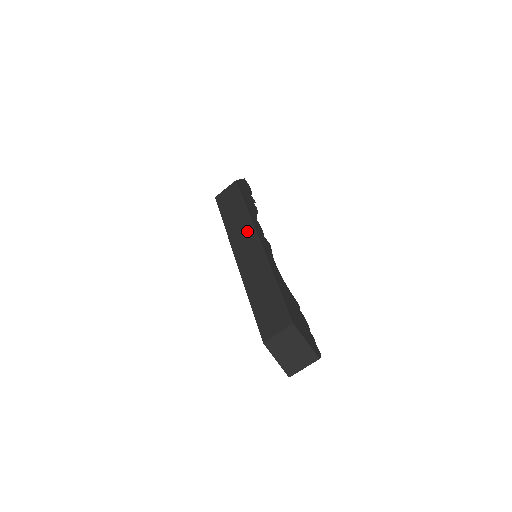
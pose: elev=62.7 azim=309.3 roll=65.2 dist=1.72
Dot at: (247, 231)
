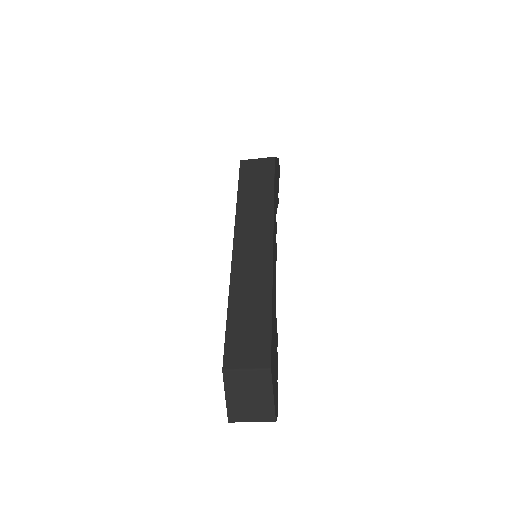
Dot at: (262, 223)
